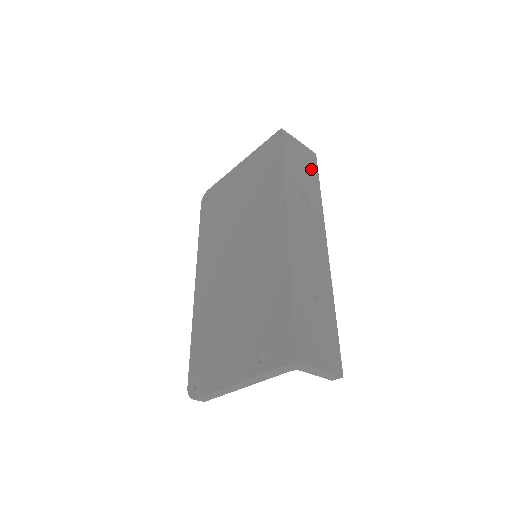
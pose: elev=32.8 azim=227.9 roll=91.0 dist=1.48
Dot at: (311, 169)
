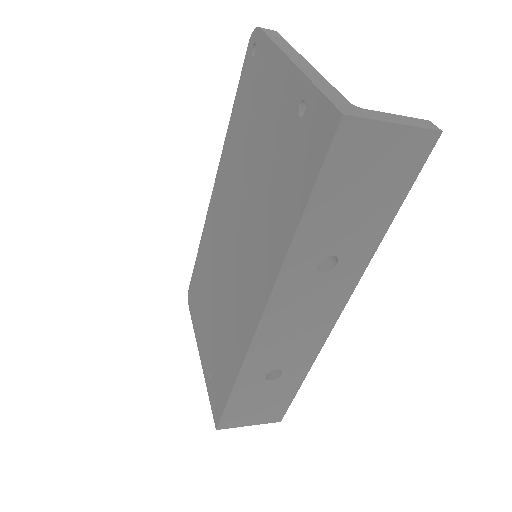
Dot at: (392, 186)
